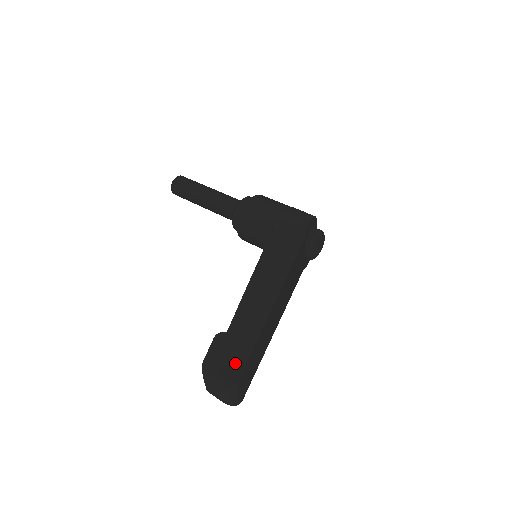
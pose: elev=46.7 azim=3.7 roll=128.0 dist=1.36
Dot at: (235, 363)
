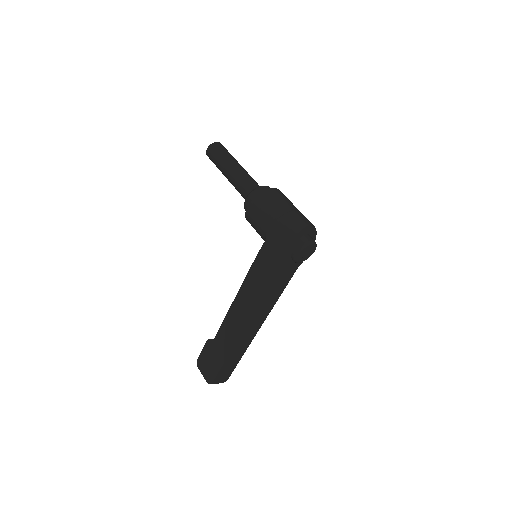
Dot at: (214, 367)
